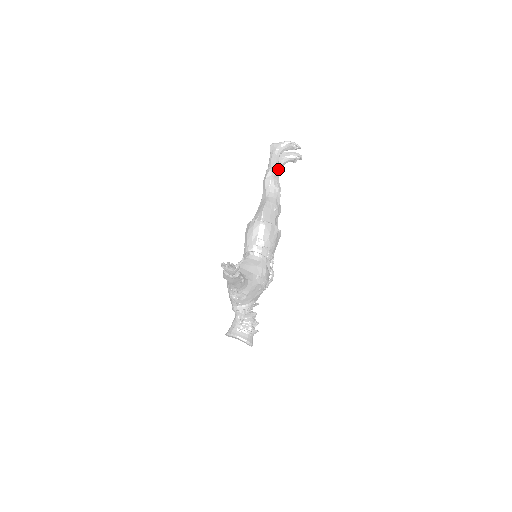
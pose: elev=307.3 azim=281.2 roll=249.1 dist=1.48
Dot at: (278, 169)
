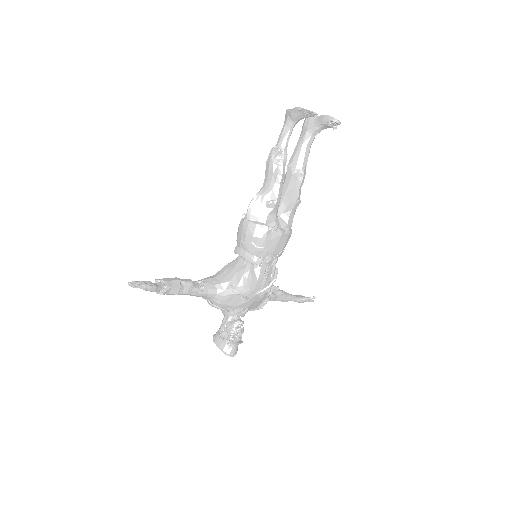
Dot at: (306, 141)
